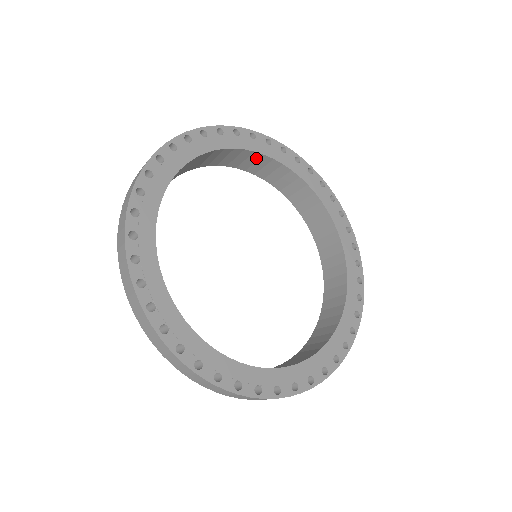
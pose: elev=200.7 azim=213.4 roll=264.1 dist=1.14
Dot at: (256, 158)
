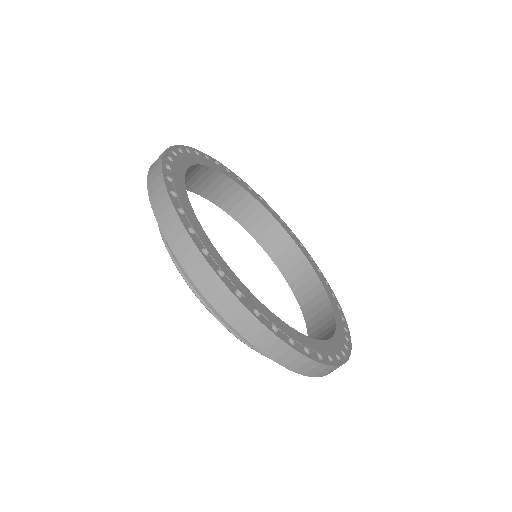
Dot at: (287, 245)
